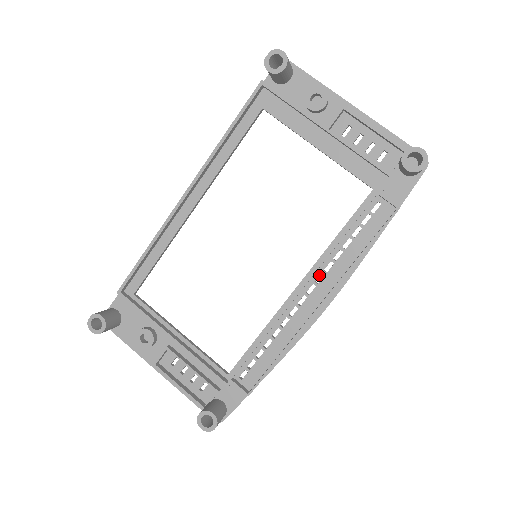
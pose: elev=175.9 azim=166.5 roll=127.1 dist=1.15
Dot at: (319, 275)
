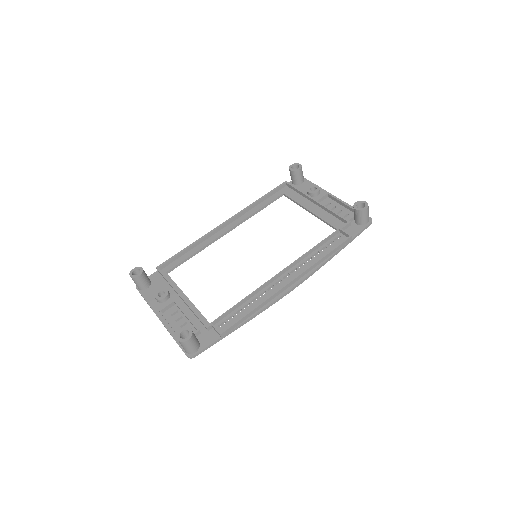
Dot at: (294, 269)
